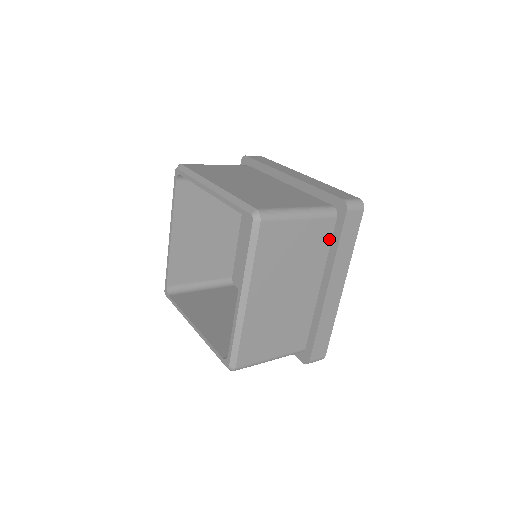
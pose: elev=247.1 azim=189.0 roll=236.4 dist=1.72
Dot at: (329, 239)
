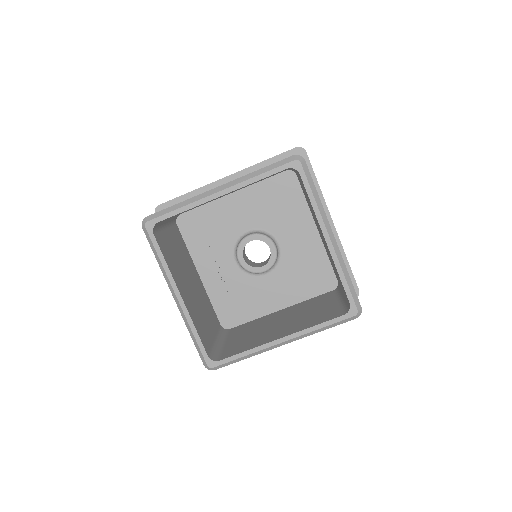
Dot at: occluded
